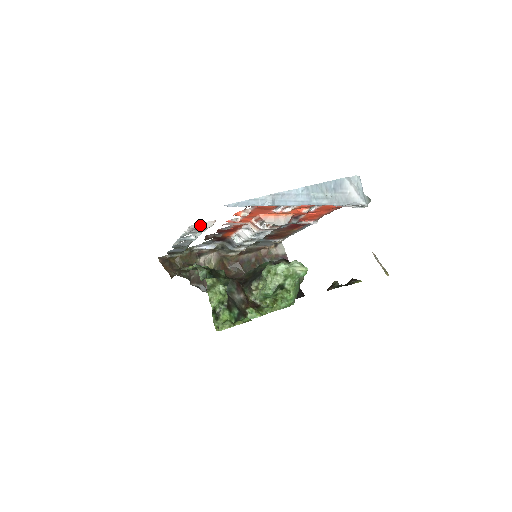
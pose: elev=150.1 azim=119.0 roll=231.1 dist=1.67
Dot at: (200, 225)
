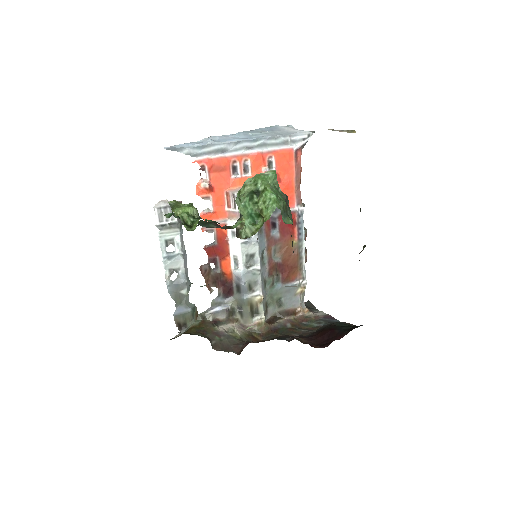
Dot at: (163, 202)
